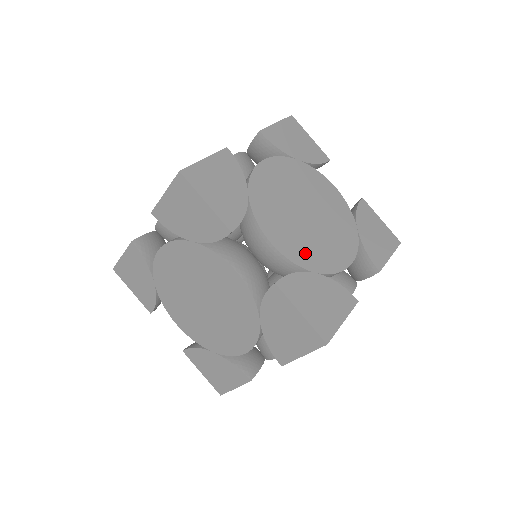
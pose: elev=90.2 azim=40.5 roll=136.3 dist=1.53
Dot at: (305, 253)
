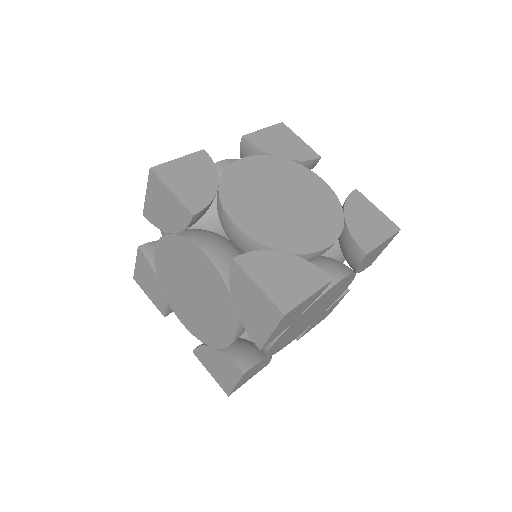
Dot at: (279, 346)
